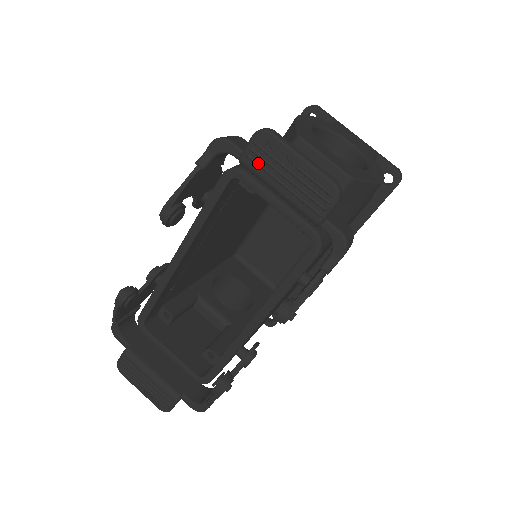
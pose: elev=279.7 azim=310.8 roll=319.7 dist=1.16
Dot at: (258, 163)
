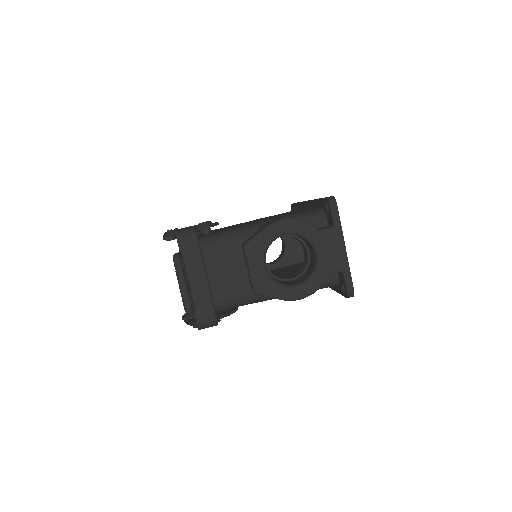
Dot at: occluded
